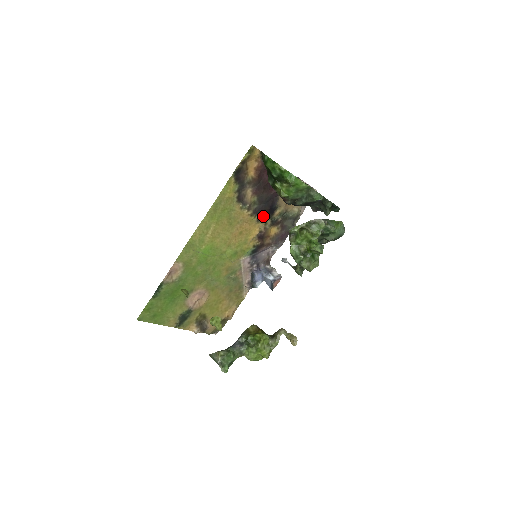
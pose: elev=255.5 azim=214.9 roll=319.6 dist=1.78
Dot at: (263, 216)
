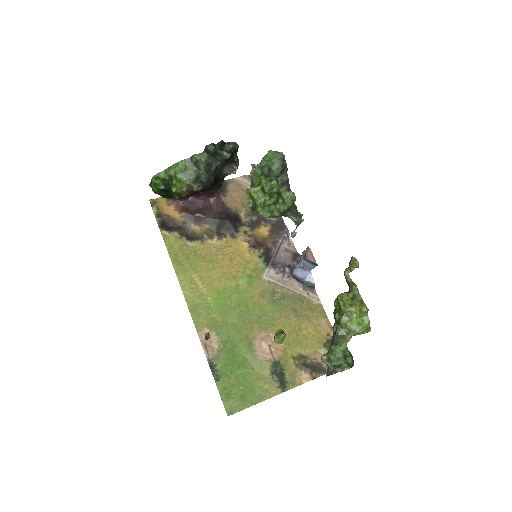
Dot at: (232, 230)
